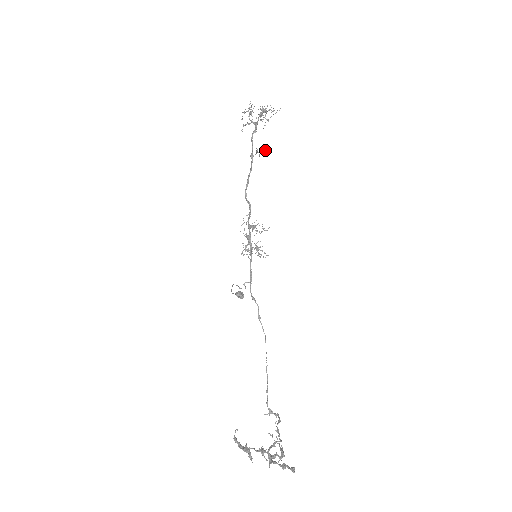
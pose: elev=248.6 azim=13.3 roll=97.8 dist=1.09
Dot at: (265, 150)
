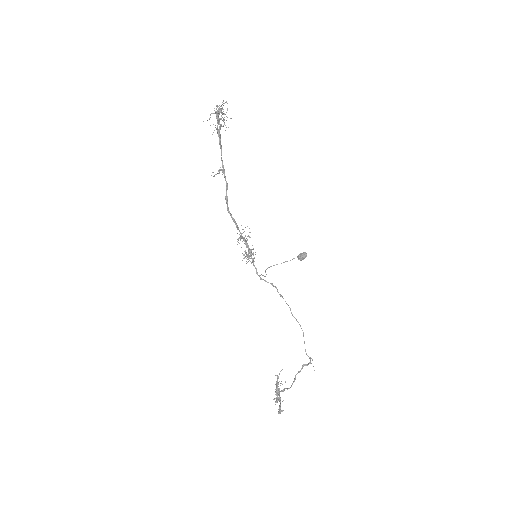
Dot at: (218, 171)
